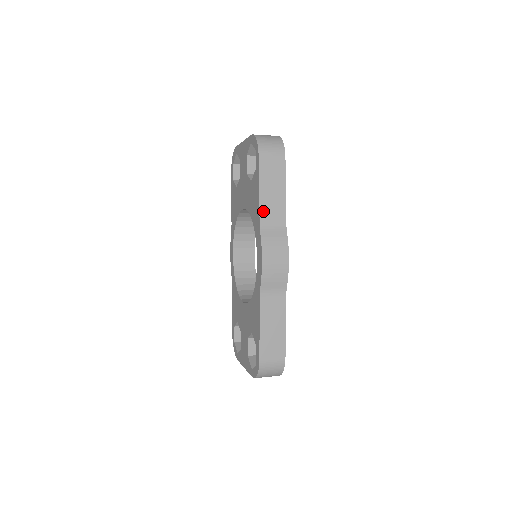
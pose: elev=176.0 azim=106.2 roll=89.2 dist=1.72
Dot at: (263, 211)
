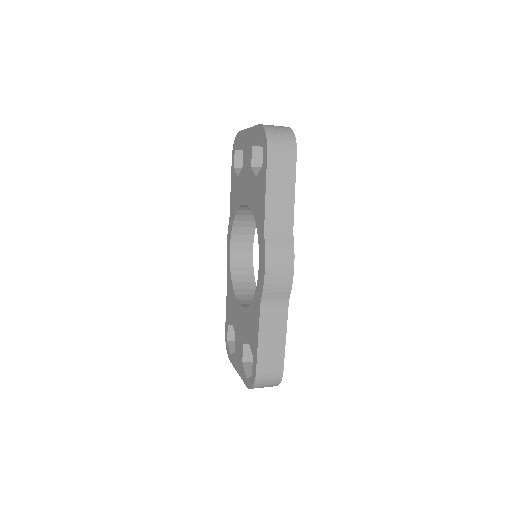
Dot at: (269, 214)
